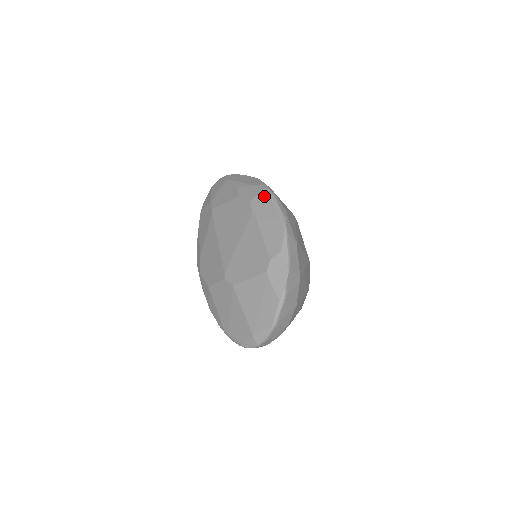
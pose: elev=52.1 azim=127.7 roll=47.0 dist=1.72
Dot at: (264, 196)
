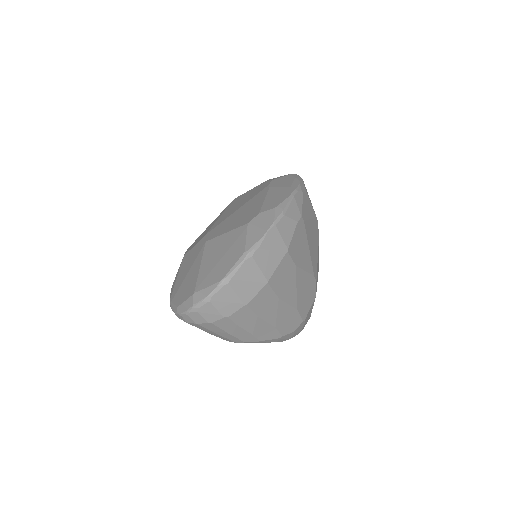
Dot at: (289, 176)
